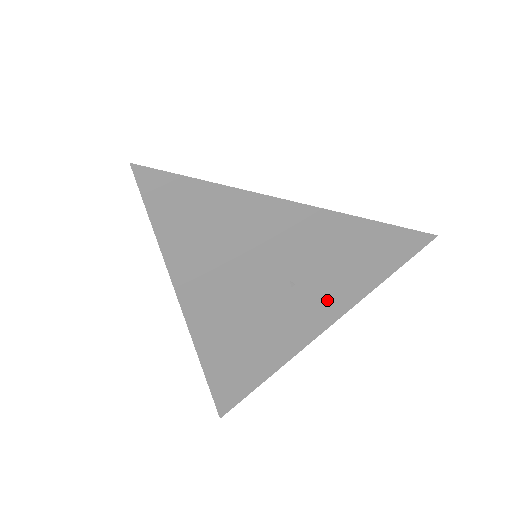
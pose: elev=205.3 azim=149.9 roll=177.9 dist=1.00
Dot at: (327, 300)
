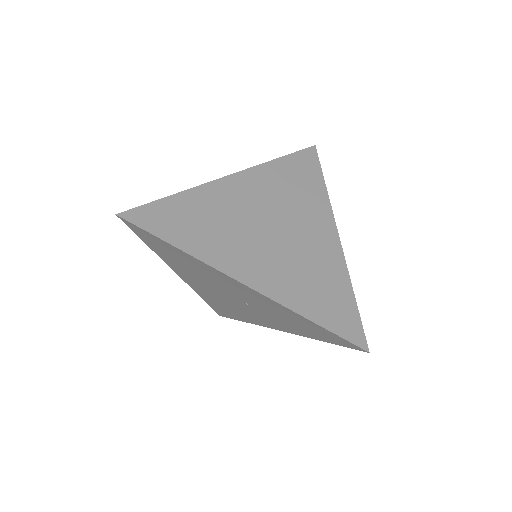
Dot at: (277, 322)
